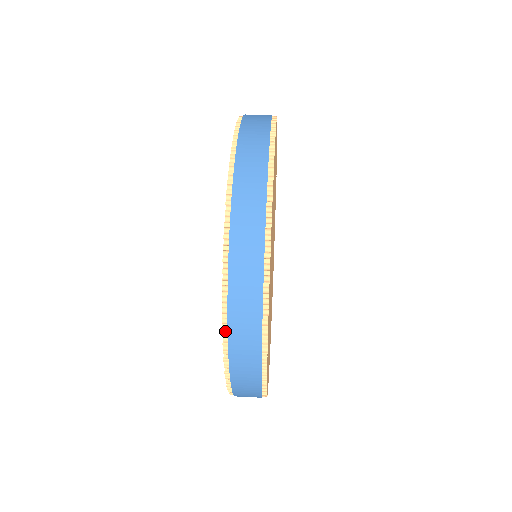
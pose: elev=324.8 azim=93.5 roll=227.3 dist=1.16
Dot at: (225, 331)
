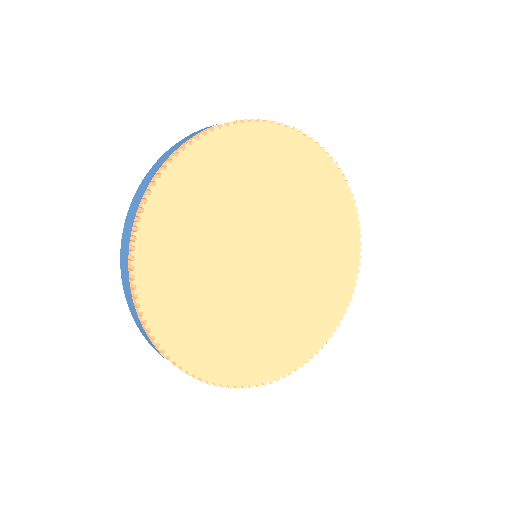
Dot at: occluded
